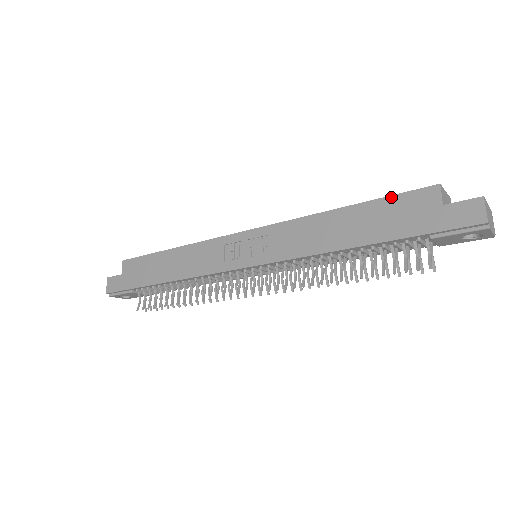
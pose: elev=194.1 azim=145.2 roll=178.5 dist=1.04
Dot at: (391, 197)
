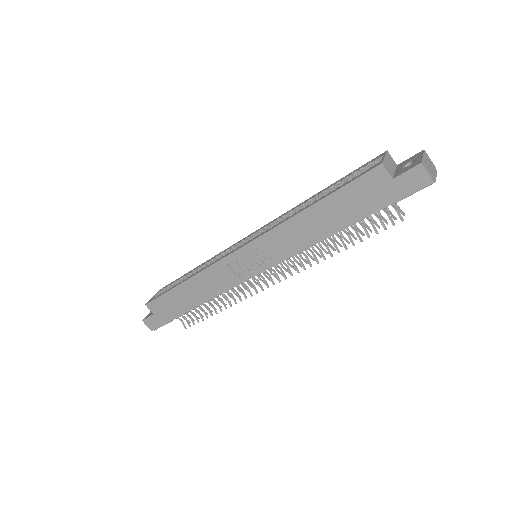
Dot at: (347, 186)
